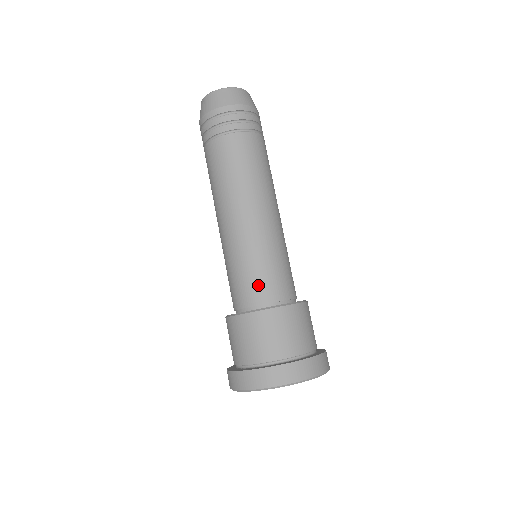
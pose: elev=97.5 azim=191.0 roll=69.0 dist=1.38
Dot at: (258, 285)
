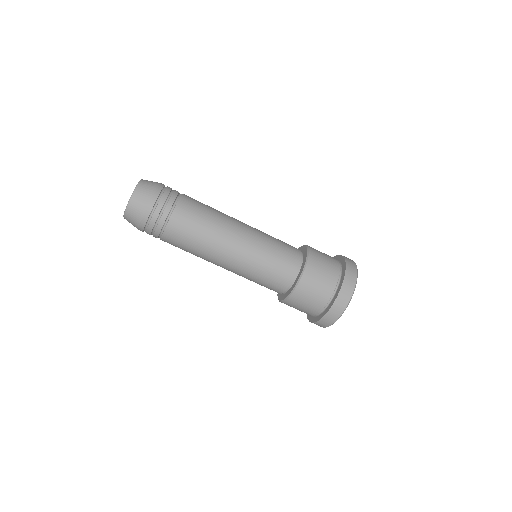
Dot at: (268, 288)
